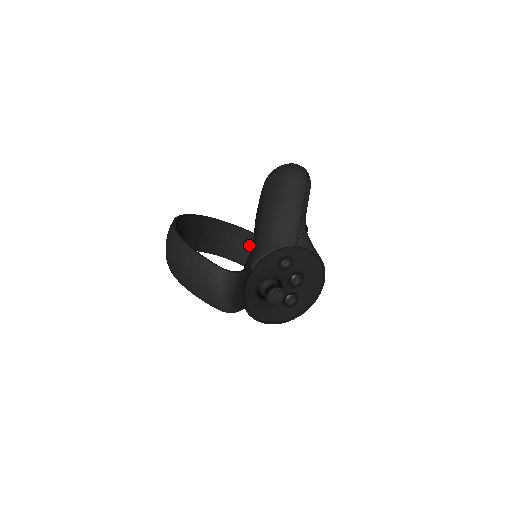
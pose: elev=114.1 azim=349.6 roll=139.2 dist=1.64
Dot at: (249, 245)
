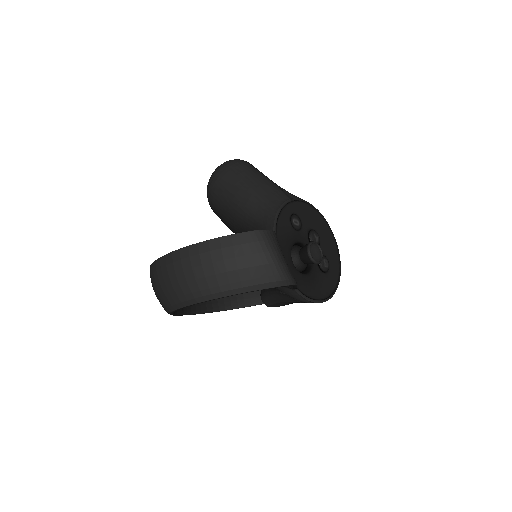
Dot at: occluded
